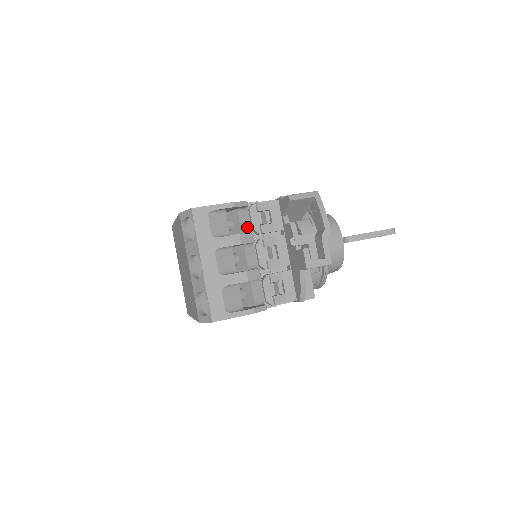
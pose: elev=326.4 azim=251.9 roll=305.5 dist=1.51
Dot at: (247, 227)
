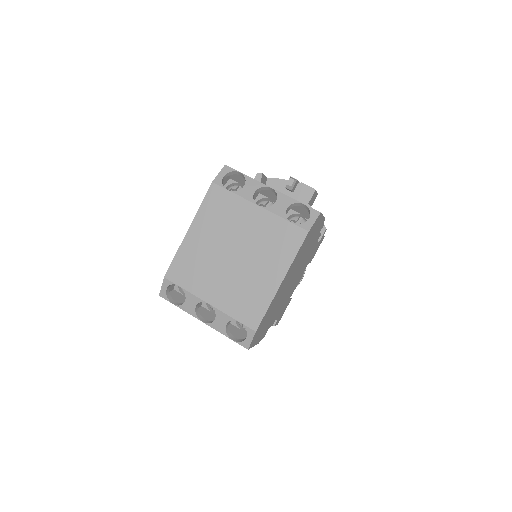
Dot at: occluded
